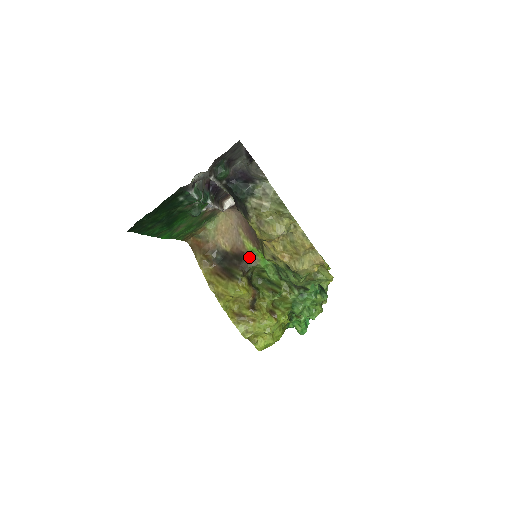
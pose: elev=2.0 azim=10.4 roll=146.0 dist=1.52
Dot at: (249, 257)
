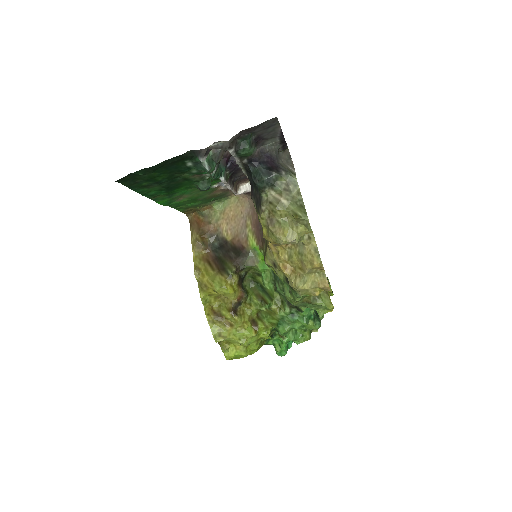
Dot at: (248, 254)
